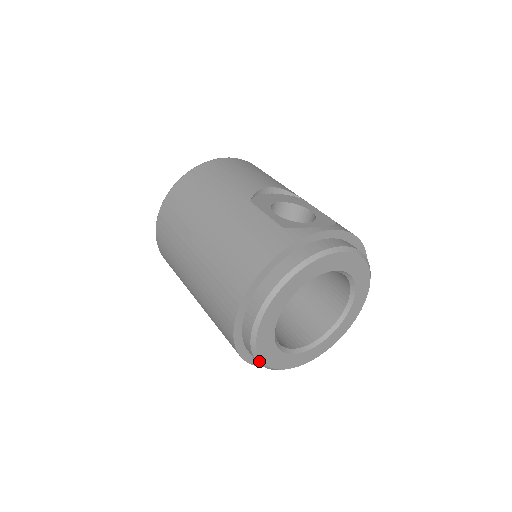
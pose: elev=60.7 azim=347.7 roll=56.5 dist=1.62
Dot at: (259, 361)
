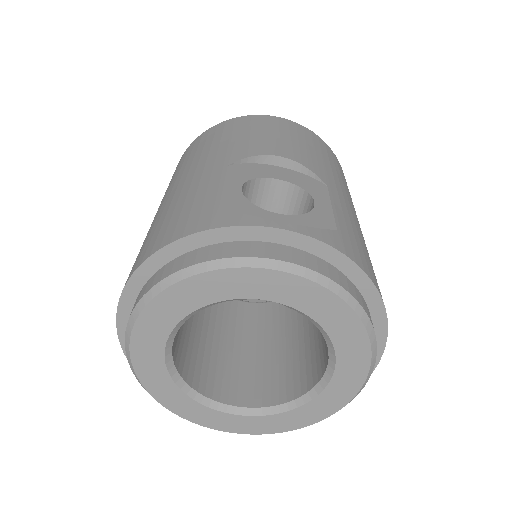
Dot at: (150, 394)
